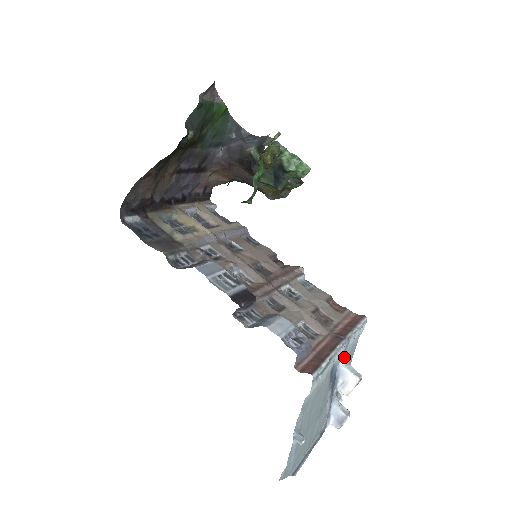
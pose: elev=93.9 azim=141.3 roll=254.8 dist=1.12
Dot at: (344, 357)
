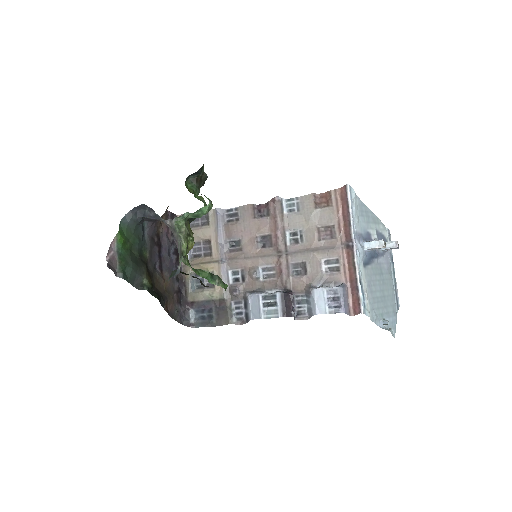
Dot at: (362, 232)
